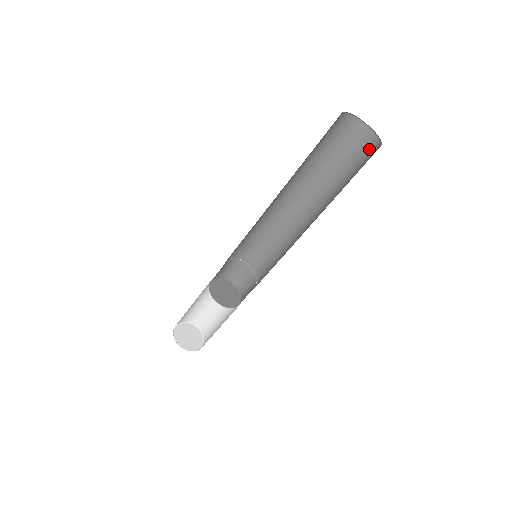
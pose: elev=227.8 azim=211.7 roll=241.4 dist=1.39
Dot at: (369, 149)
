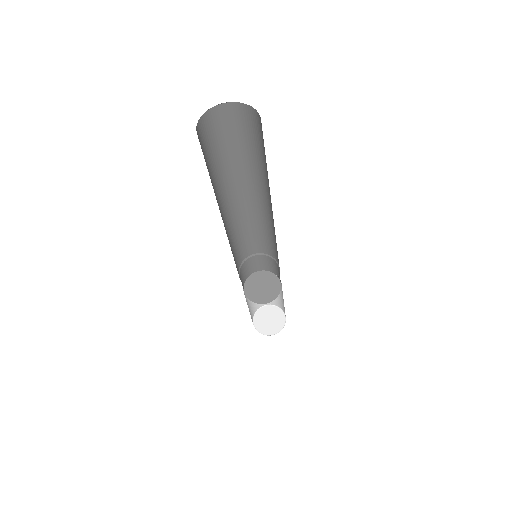
Dot at: occluded
